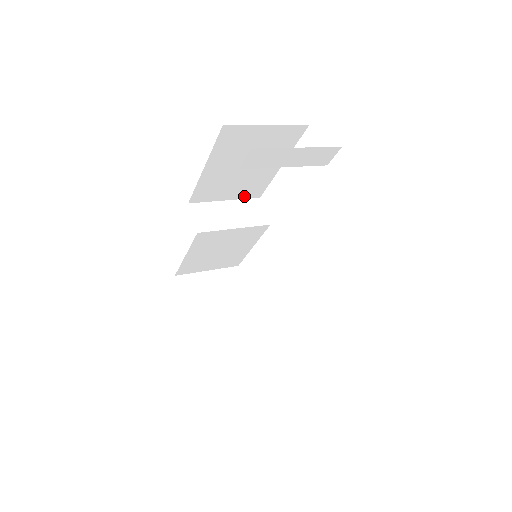
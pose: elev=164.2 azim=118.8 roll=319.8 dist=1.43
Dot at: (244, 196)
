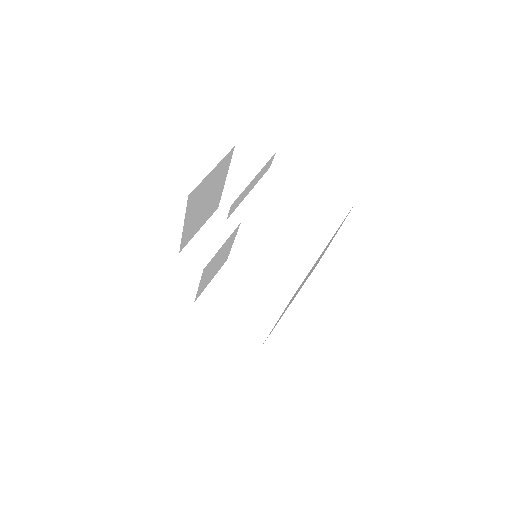
Dot at: (209, 216)
